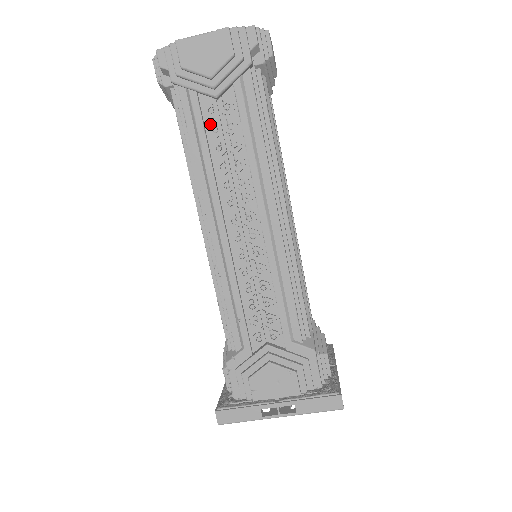
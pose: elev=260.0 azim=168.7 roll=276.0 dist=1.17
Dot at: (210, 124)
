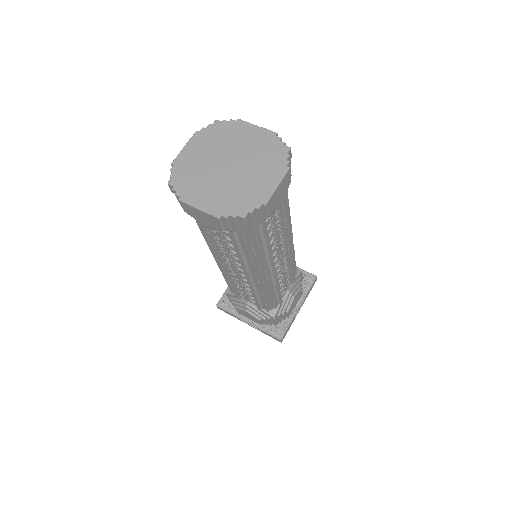
Dot at: occluded
